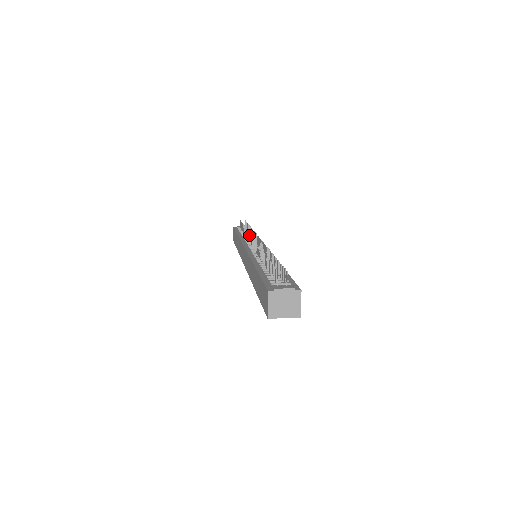
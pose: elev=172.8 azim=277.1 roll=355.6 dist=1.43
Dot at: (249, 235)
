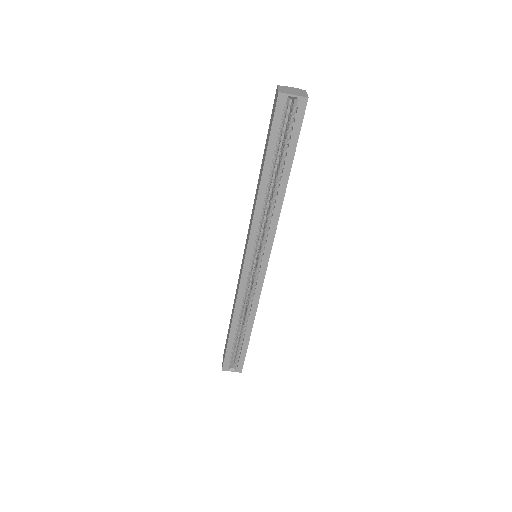
Dot at: occluded
